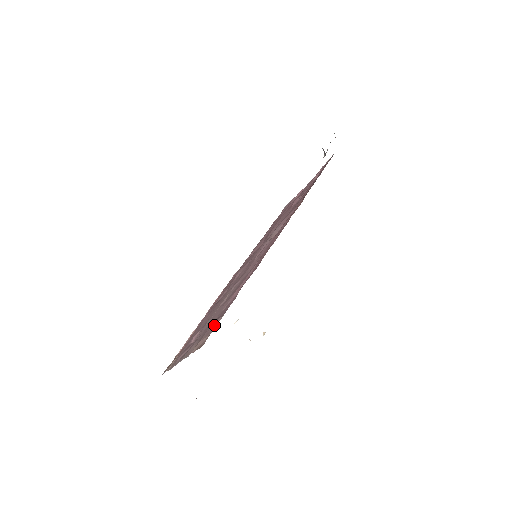
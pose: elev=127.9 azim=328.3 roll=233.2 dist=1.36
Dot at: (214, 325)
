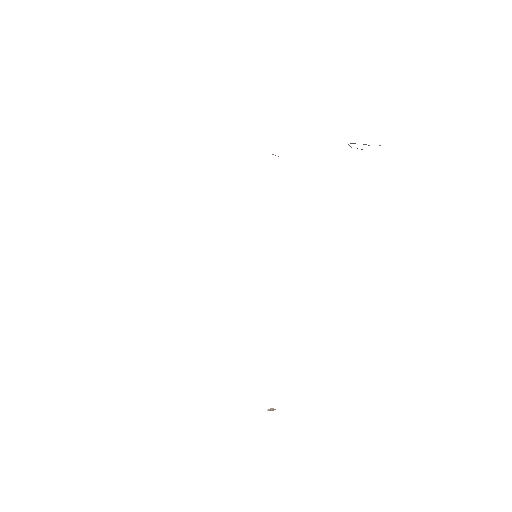
Dot at: occluded
